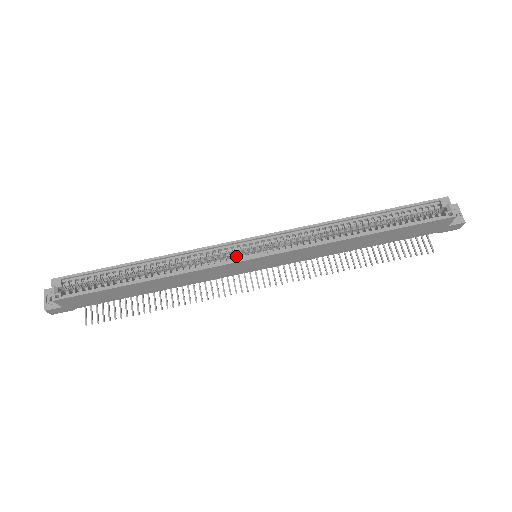
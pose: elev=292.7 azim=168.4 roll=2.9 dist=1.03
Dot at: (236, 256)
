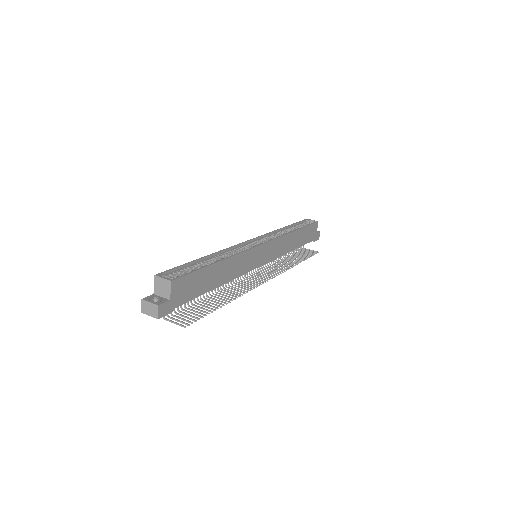
Dot at: (253, 246)
